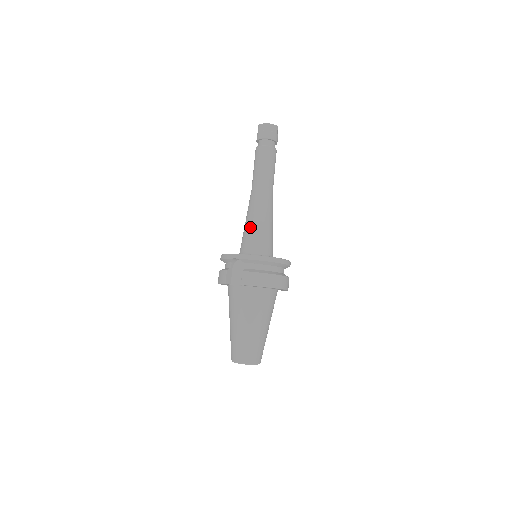
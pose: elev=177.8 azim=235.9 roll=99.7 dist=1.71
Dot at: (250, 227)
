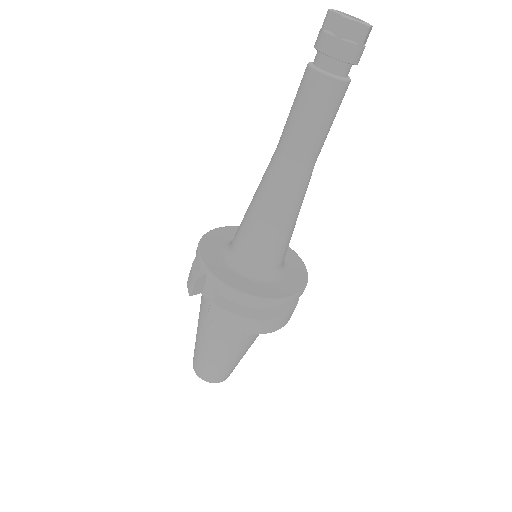
Dot at: (251, 222)
